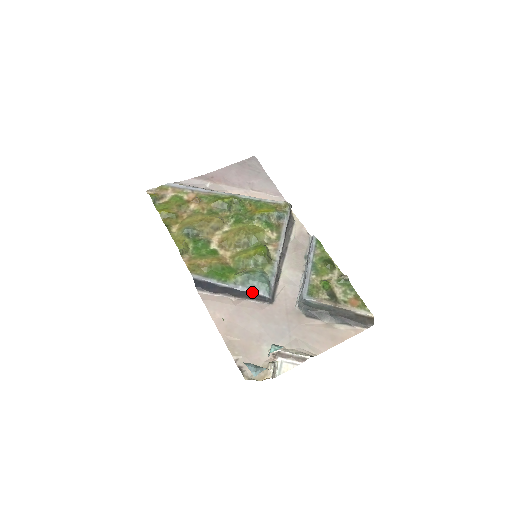
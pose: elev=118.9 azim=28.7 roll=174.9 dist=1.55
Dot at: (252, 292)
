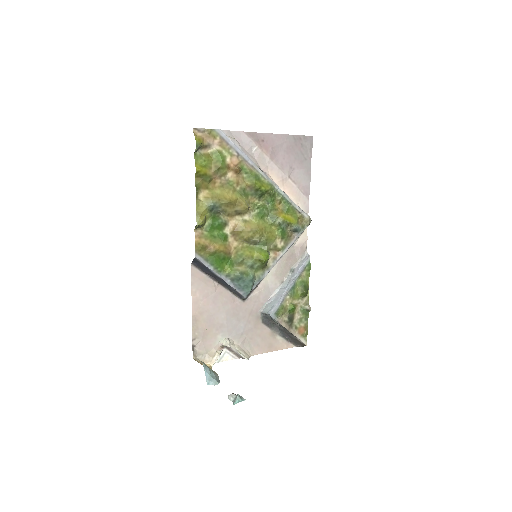
Dot at: (235, 289)
